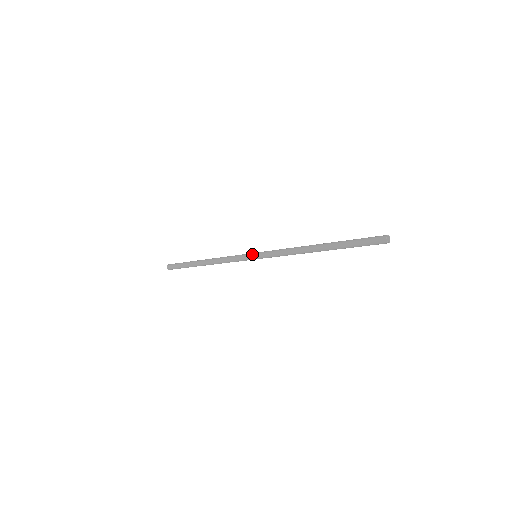
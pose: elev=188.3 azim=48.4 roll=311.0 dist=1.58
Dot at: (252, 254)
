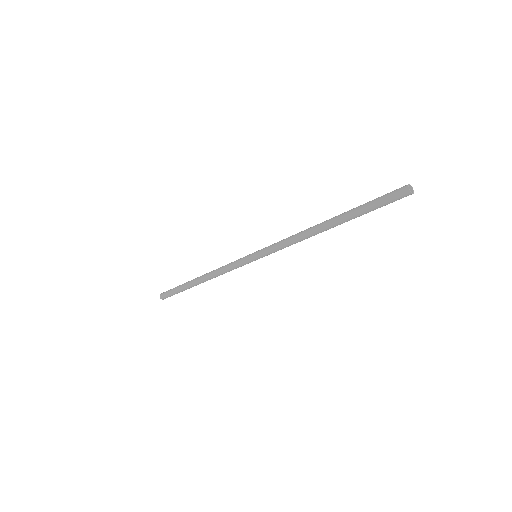
Dot at: (251, 256)
